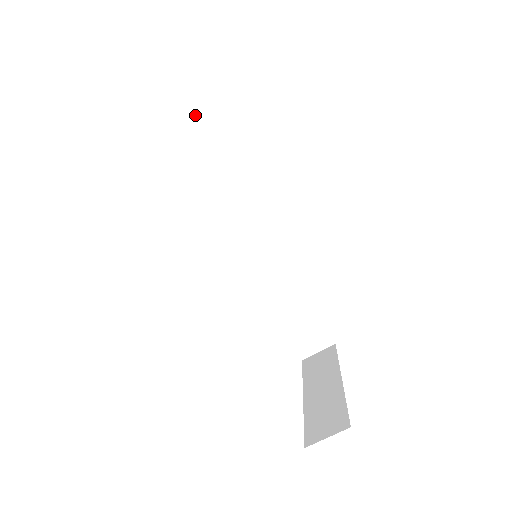
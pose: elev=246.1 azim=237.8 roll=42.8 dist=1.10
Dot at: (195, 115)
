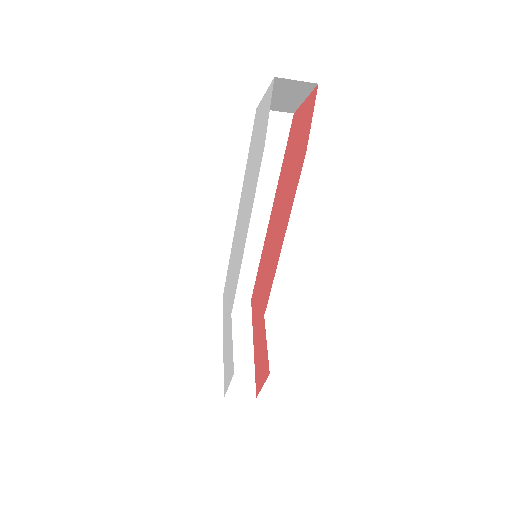
Dot at: (293, 98)
